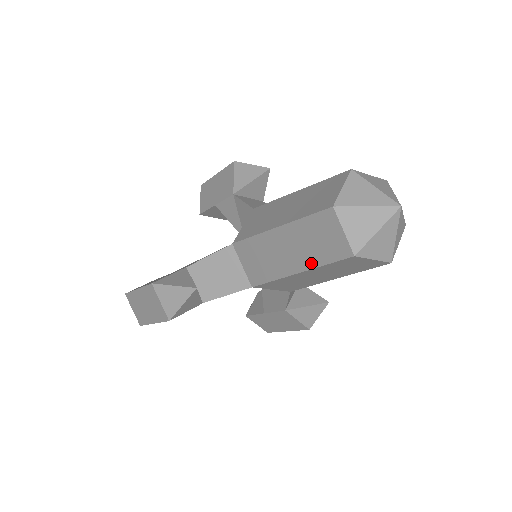
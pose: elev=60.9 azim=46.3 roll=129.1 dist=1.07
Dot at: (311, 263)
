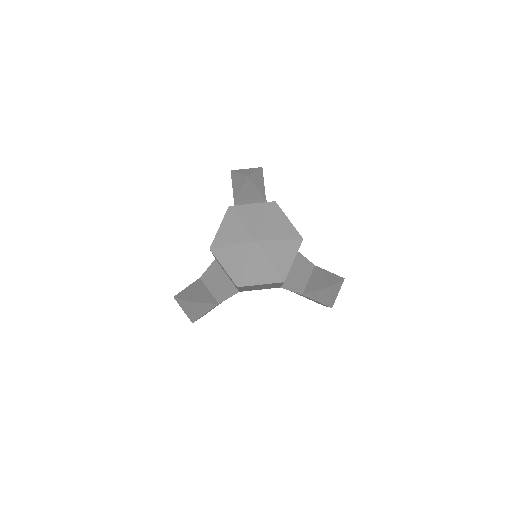
Dot at: (235, 285)
